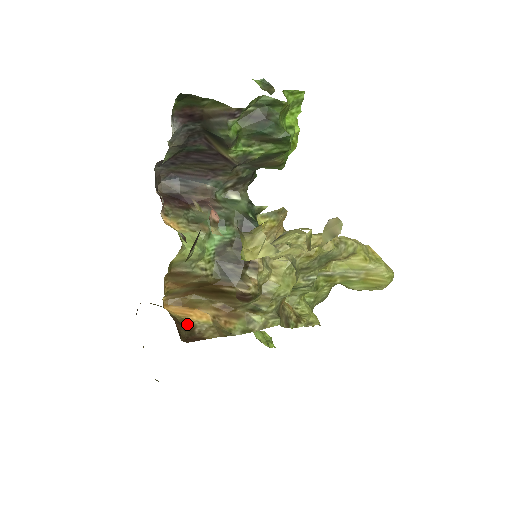
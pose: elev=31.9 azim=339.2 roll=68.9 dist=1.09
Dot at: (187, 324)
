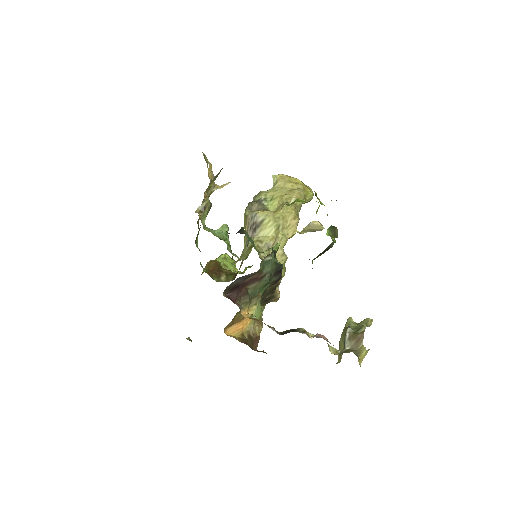
Dot at: (245, 335)
